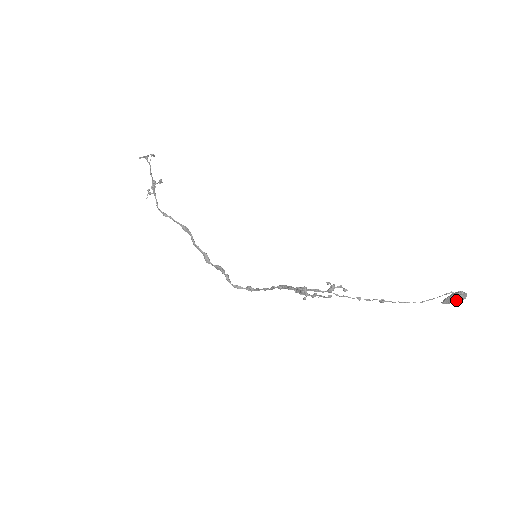
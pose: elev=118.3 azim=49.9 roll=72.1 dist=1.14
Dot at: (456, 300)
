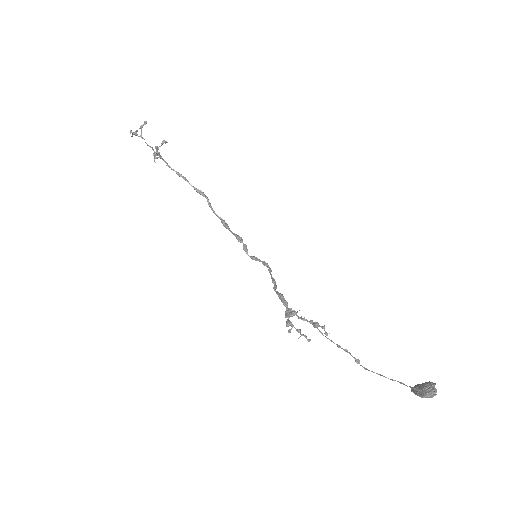
Dot at: occluded
